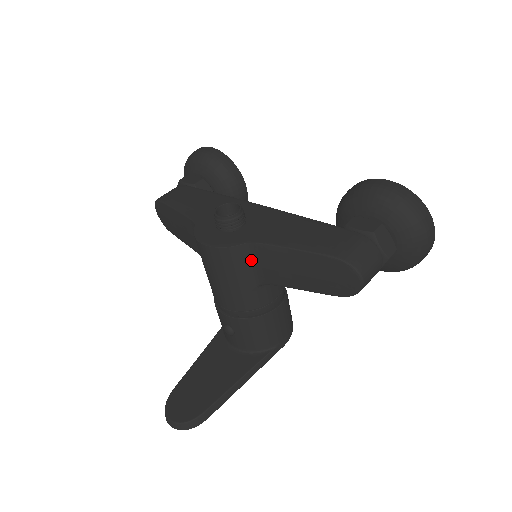
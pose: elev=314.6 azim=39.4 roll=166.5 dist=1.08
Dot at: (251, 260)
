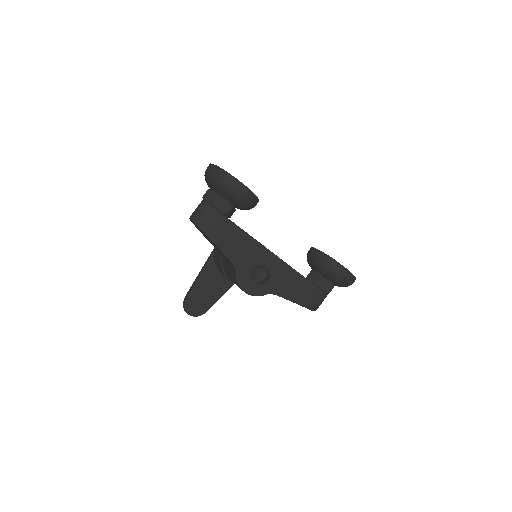
Dot at: occluded
